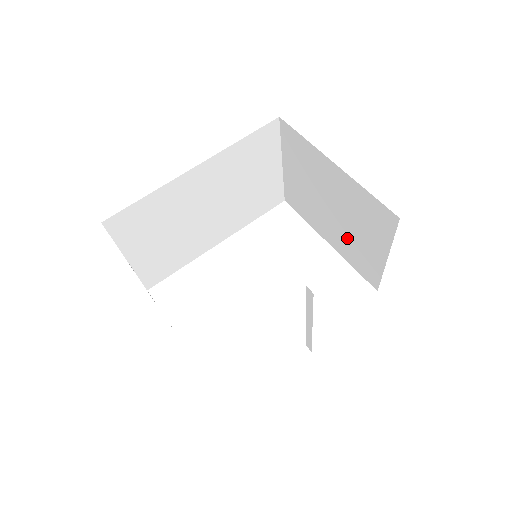
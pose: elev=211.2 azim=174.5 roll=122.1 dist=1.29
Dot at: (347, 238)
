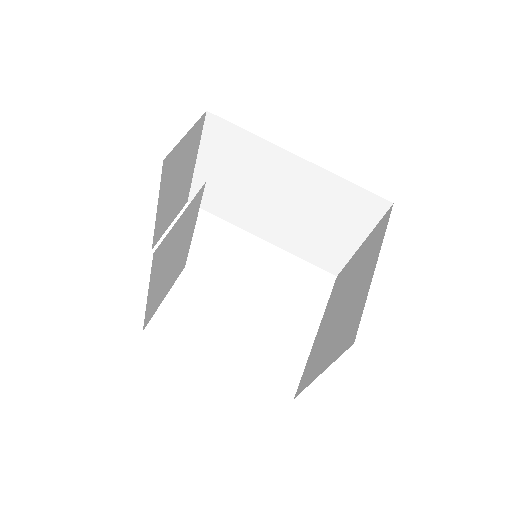
Dot at: (326, 336)
